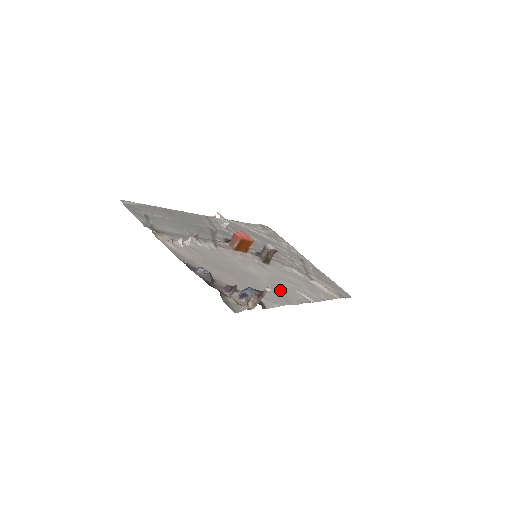
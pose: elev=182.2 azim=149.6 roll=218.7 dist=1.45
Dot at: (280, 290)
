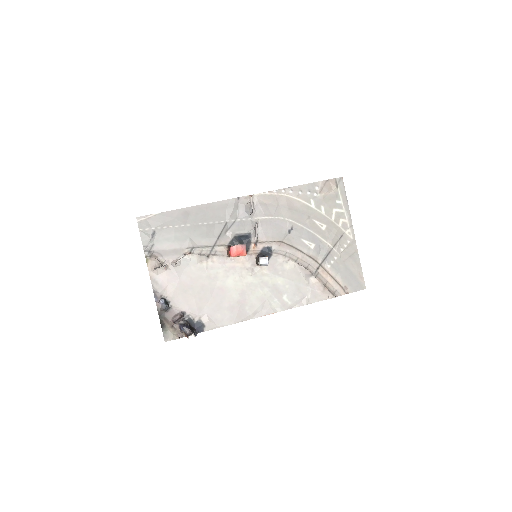
Dot at: (243, 304)
